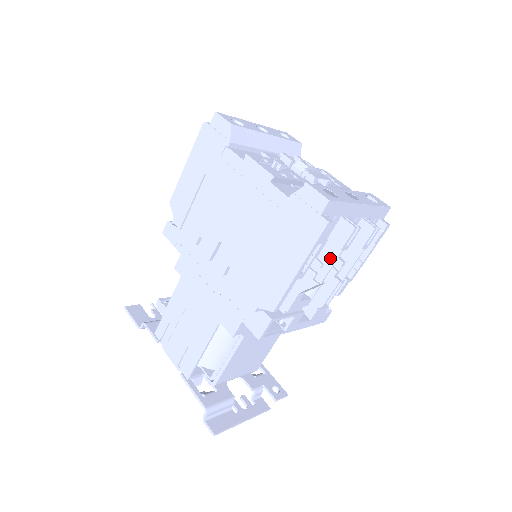
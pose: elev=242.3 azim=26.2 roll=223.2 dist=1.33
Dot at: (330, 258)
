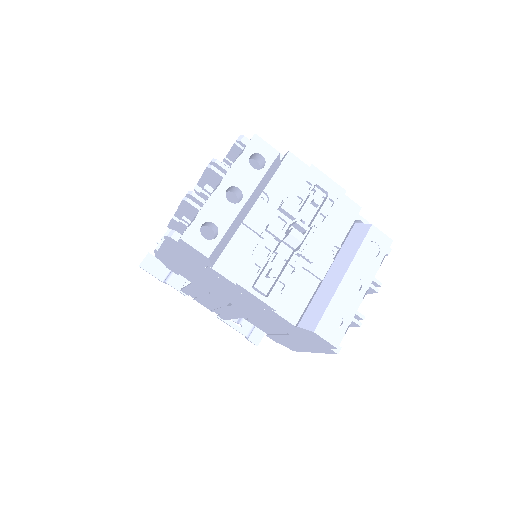
Dot at: occluded
